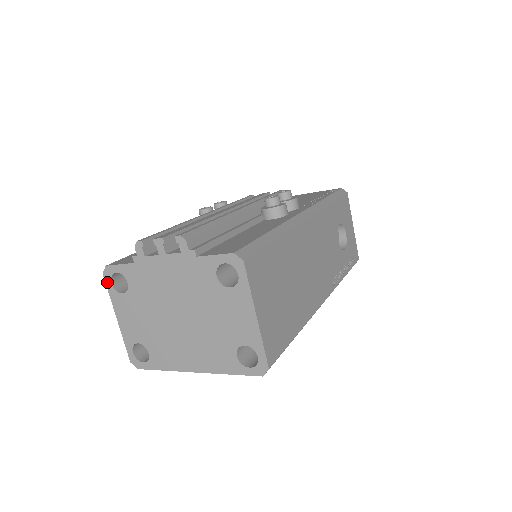
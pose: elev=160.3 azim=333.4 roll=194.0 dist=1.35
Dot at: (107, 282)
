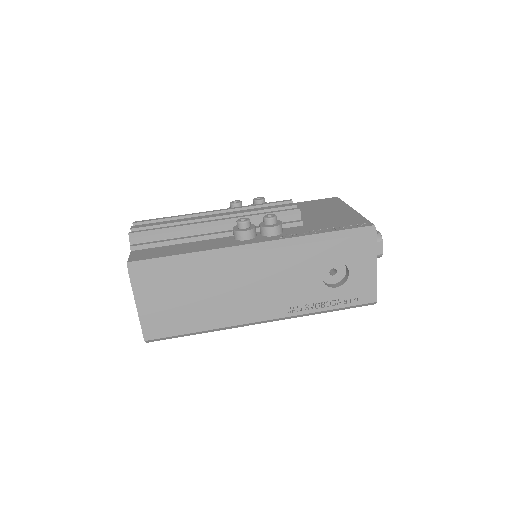
Dot at: occluded
